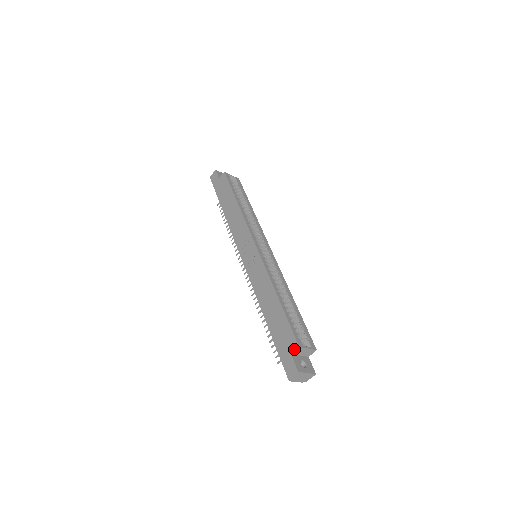
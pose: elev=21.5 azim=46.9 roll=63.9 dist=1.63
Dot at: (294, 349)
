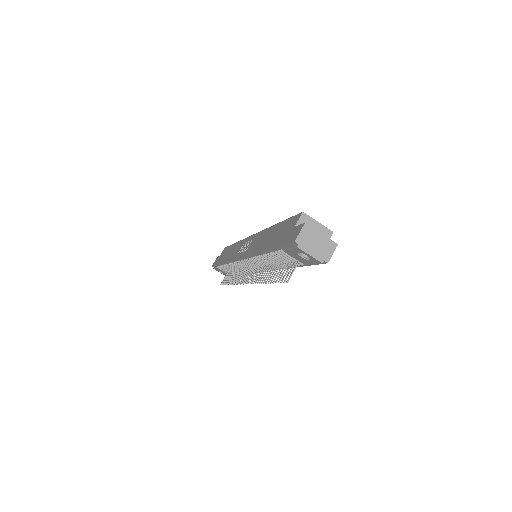
Dot at: (297, 219)
